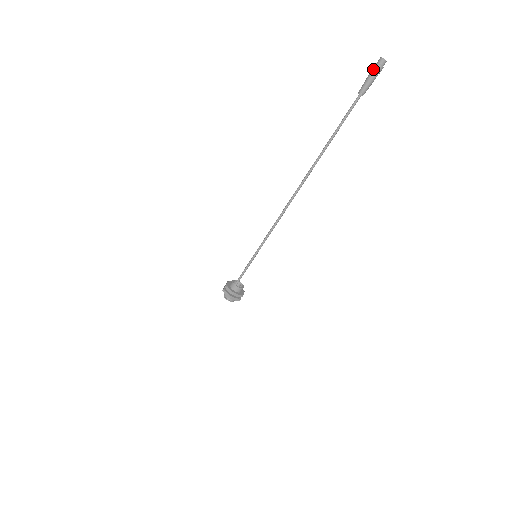
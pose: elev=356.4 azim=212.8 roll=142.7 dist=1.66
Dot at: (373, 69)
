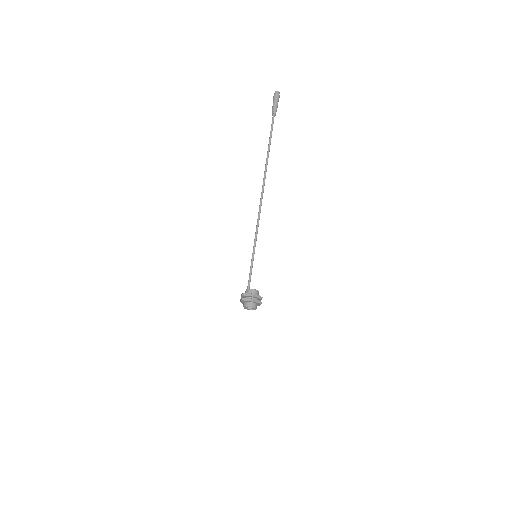
Dot at: (273, 100)
